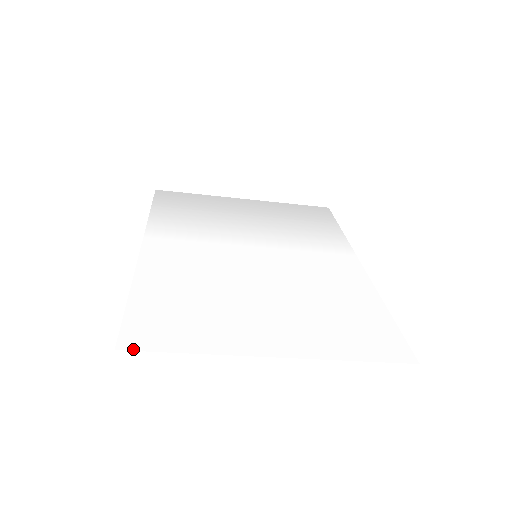
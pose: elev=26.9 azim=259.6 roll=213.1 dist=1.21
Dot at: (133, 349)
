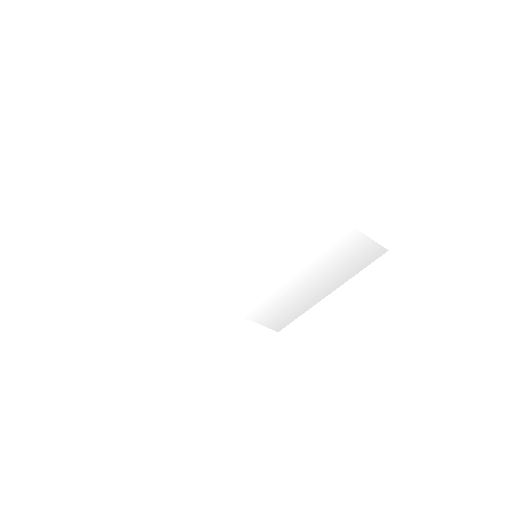
Dot at: (119, 257)
